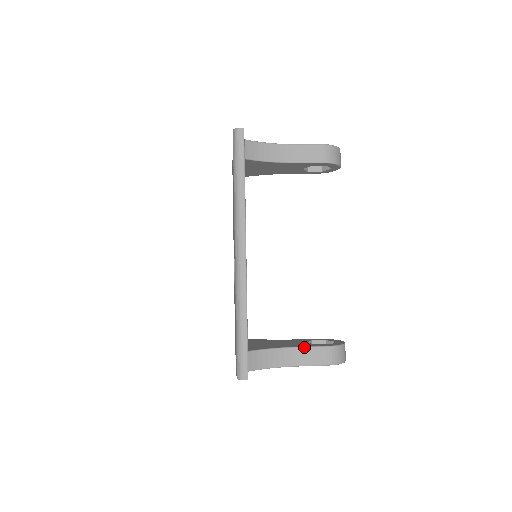
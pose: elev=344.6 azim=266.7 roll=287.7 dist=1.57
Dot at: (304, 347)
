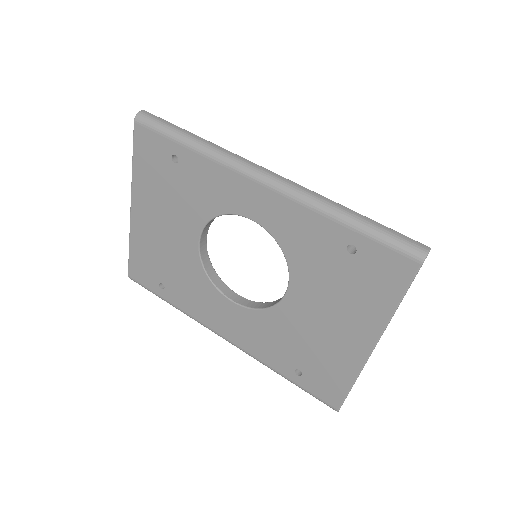
Dot at: occluded
